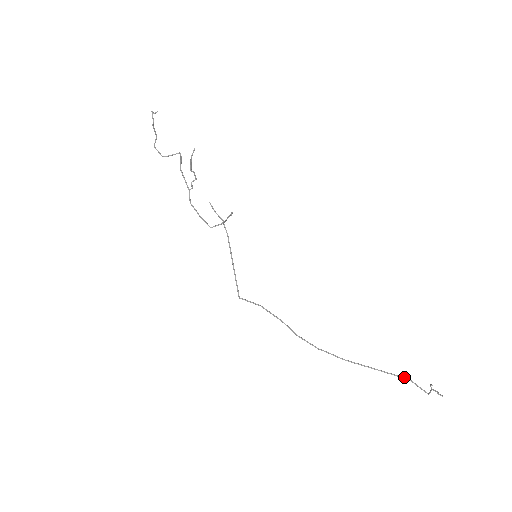
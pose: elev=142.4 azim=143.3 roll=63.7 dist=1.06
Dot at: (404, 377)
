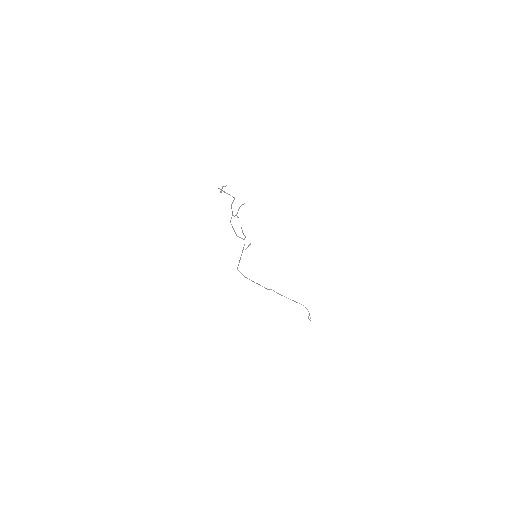
Dot at: occluded
